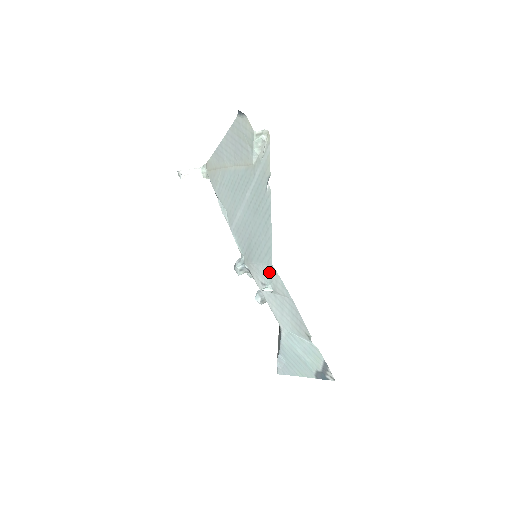
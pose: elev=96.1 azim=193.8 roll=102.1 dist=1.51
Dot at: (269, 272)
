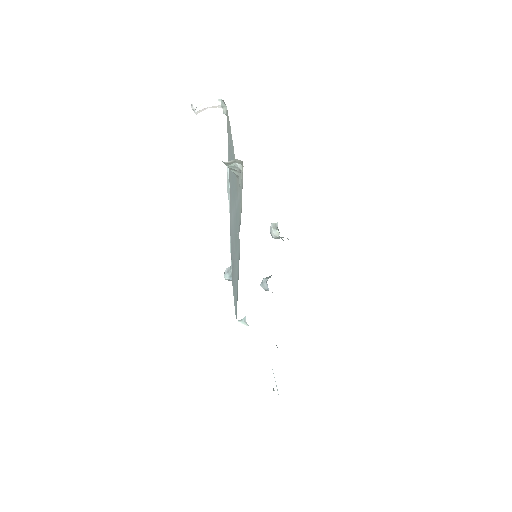
Dot at: occluded
